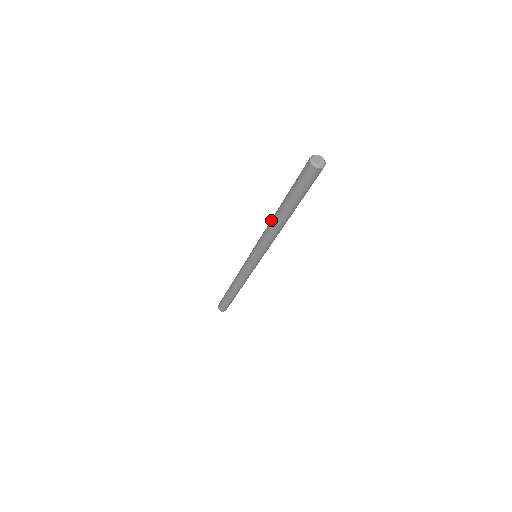
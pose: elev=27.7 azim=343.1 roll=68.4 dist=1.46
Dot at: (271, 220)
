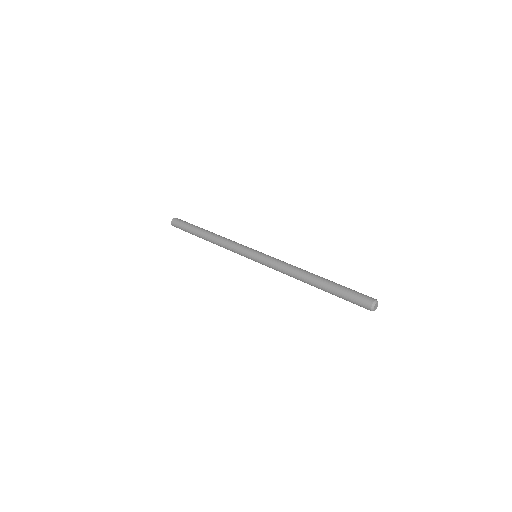
Dot at: occluded
